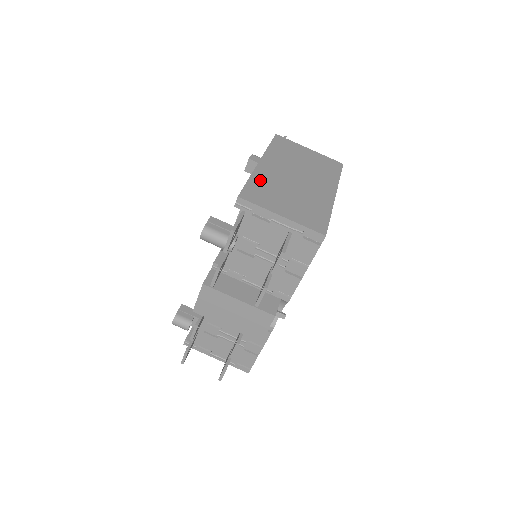
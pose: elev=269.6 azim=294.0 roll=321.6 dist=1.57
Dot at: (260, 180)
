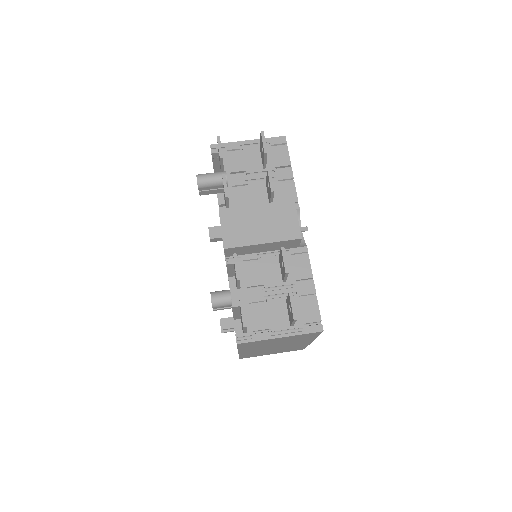
Dot at: occluded
